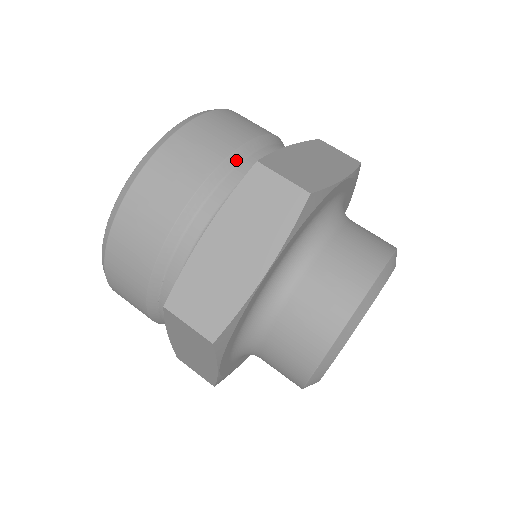
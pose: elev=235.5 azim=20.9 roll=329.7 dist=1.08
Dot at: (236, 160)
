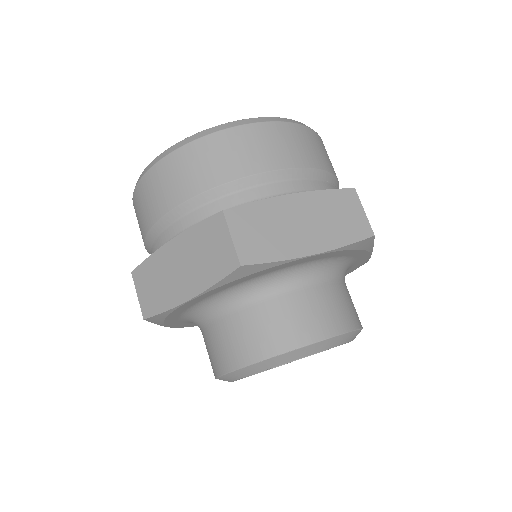
Dot at: (150, 241)
